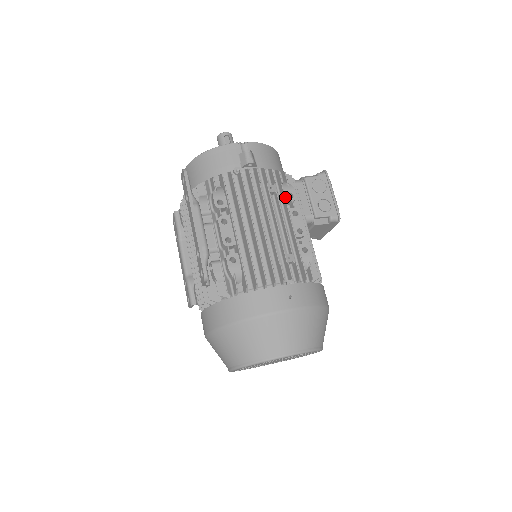
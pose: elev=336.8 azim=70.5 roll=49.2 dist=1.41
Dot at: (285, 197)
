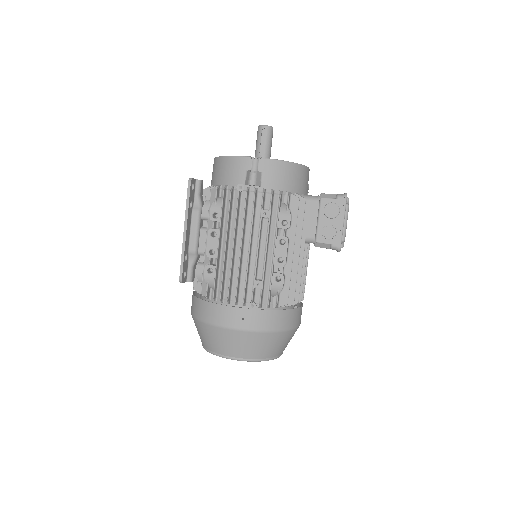
Dot at: (277, 224)
